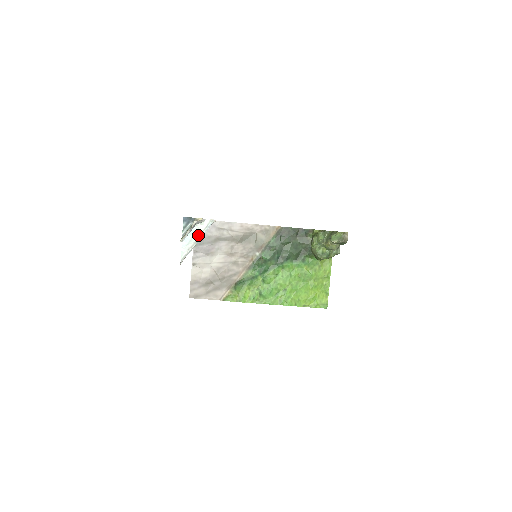
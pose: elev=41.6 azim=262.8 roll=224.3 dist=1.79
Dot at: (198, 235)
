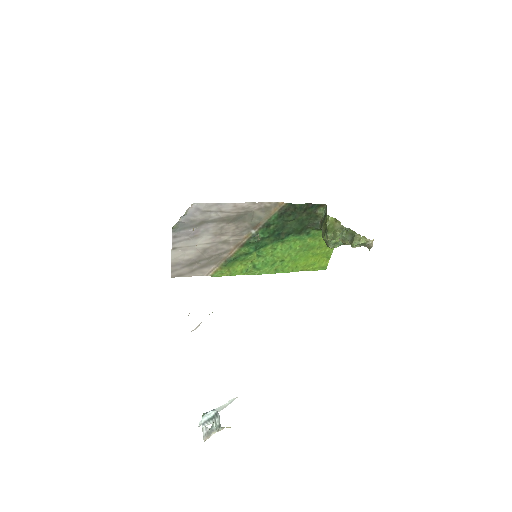
Dot at: (220, 410)
